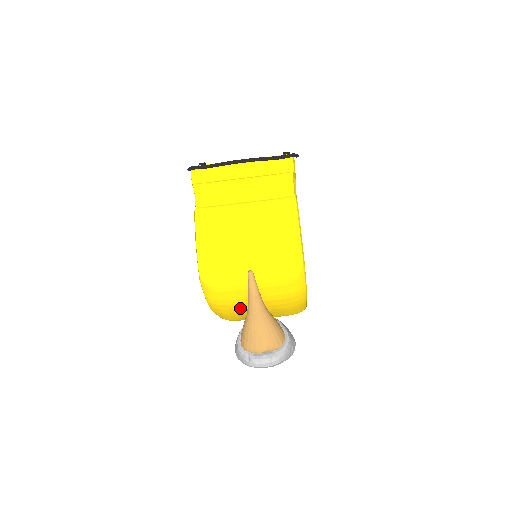
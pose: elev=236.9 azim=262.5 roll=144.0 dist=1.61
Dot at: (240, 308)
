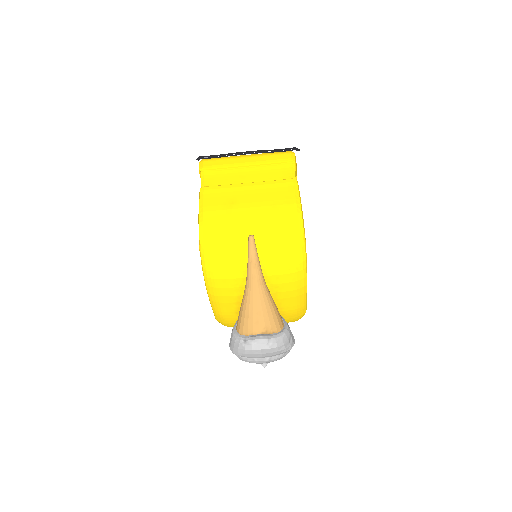
Dot at: (238, 286)
